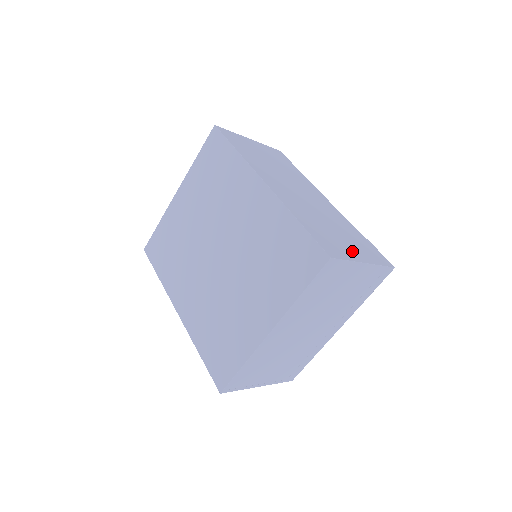
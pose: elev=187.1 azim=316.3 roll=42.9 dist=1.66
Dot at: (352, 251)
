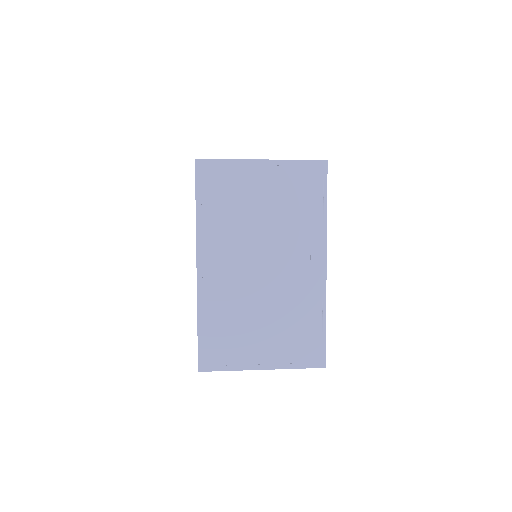
Dot at: occluded
